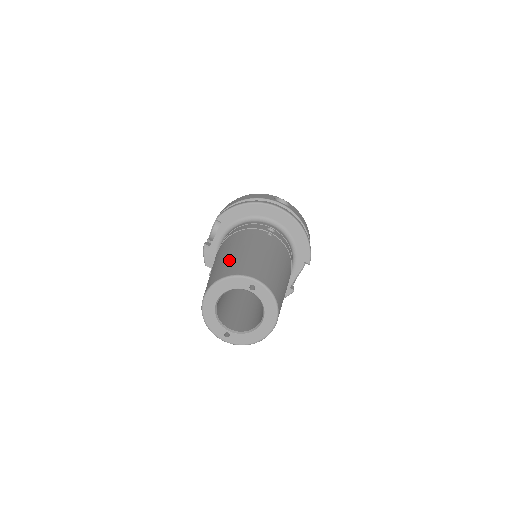
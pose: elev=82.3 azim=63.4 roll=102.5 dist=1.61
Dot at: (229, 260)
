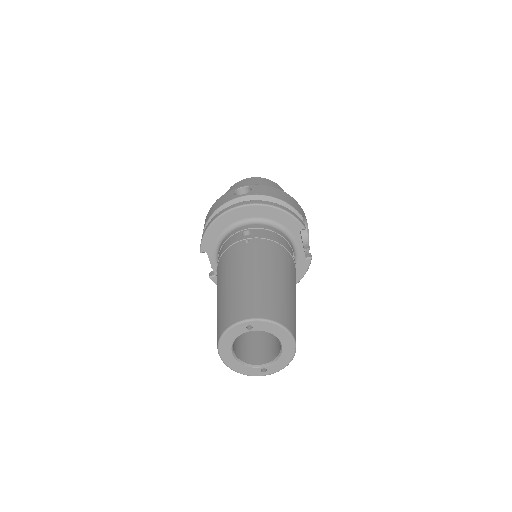
Dot at: (220, 307)
